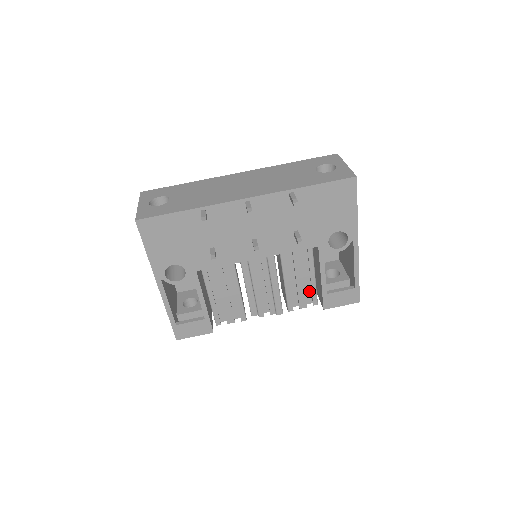
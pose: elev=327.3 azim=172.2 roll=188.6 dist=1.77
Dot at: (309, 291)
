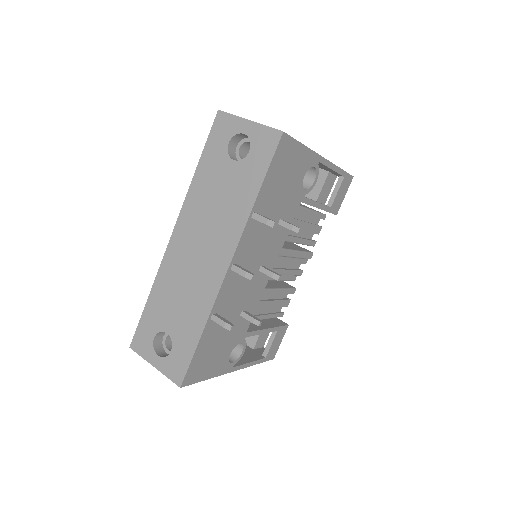
Dot at: (312, 218)
